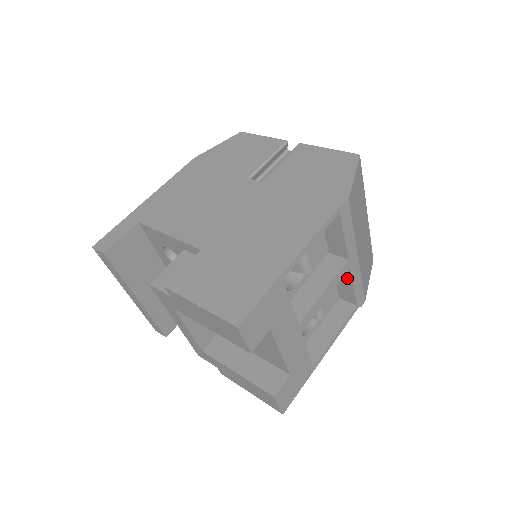
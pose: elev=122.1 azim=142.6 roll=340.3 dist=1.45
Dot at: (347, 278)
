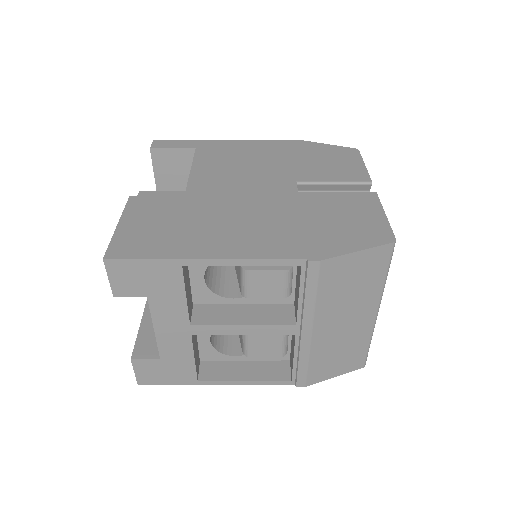
Dot at: occluded
